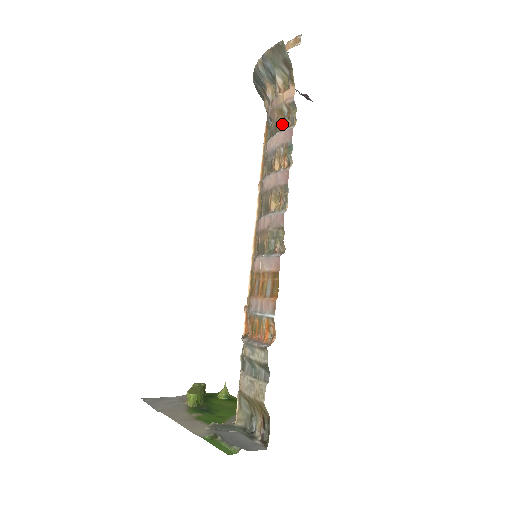
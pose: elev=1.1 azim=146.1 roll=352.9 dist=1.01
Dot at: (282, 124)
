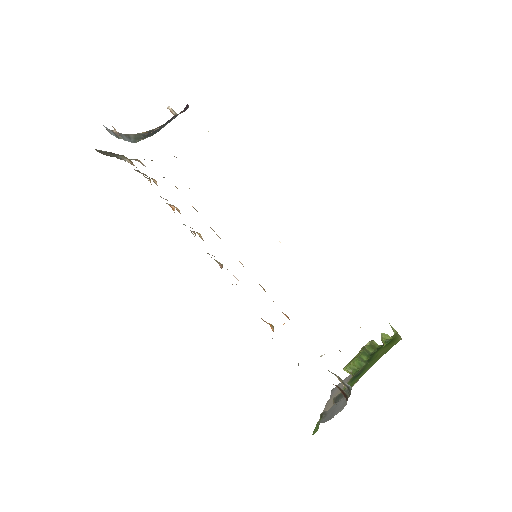
Dot at: (155, 181)
